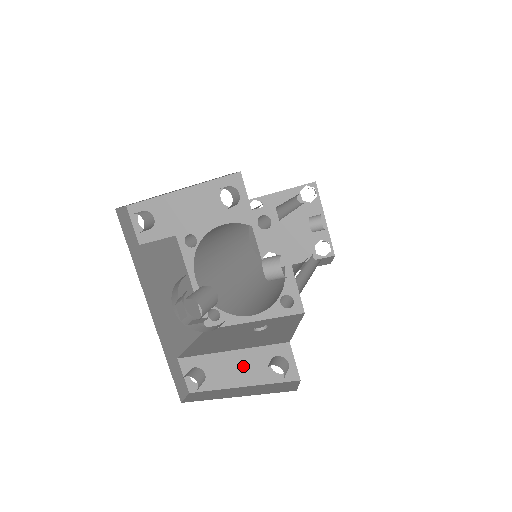
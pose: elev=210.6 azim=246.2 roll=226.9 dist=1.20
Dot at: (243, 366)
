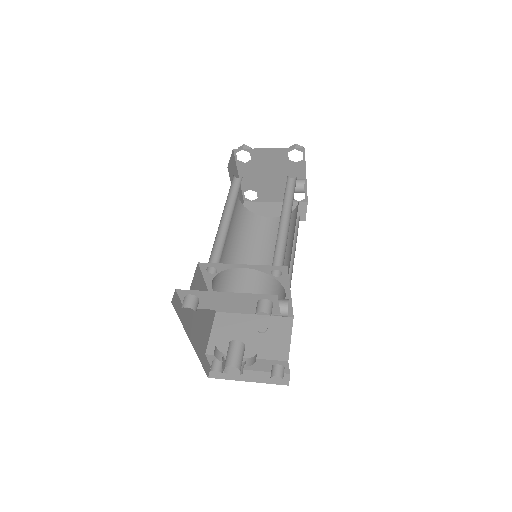
Dot at: (253, 364)
